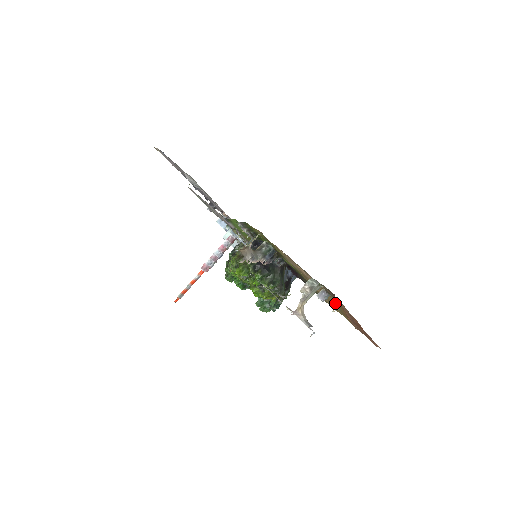
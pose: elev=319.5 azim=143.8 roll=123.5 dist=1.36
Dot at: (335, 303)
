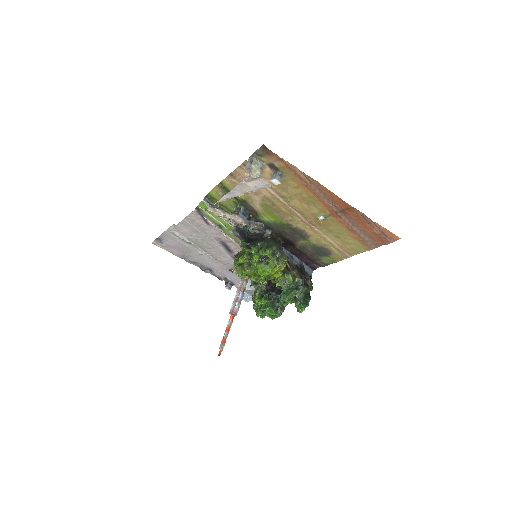
Dot at: (311, 206)
